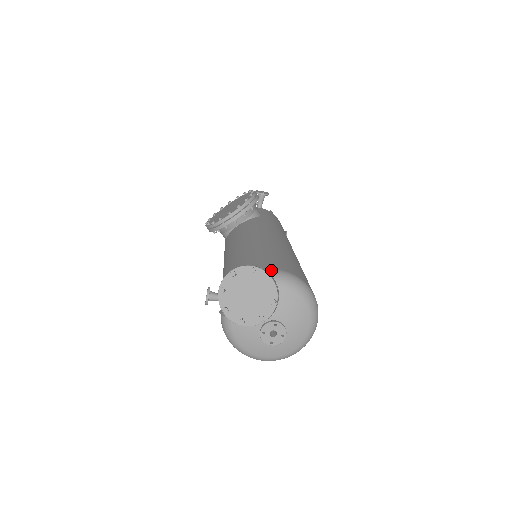
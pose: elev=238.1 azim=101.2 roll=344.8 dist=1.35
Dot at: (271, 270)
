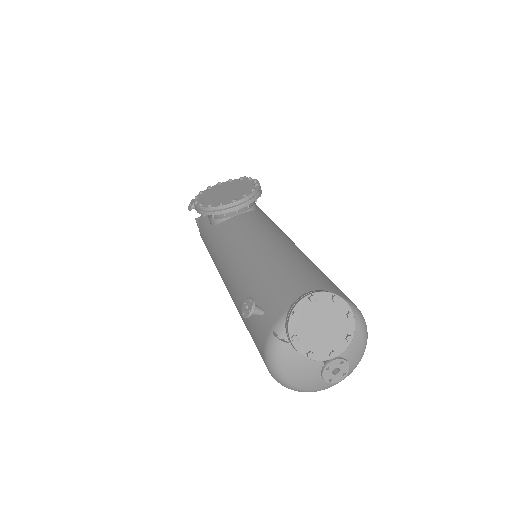
Dot at: occluded
